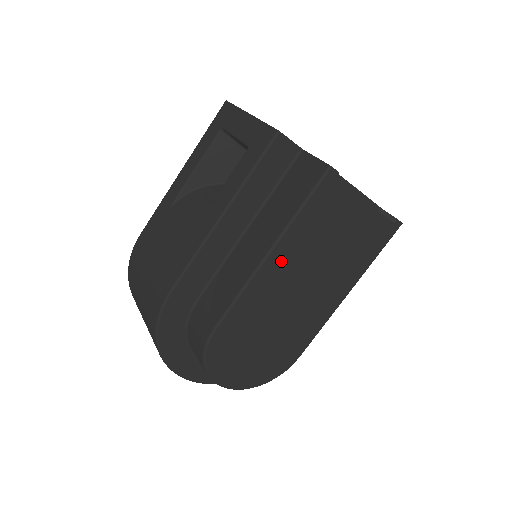
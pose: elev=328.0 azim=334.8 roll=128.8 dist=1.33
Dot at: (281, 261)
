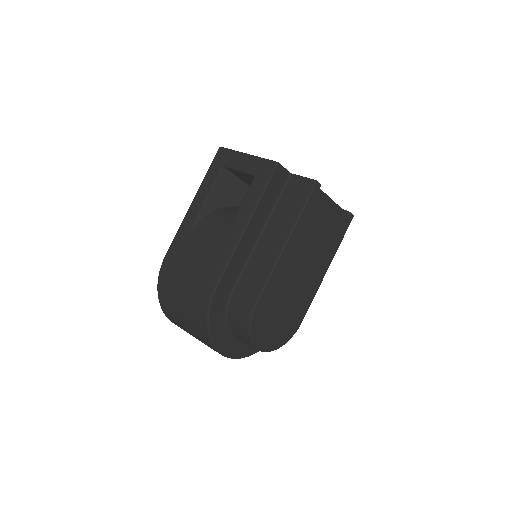
Dot at: (292, 248)
